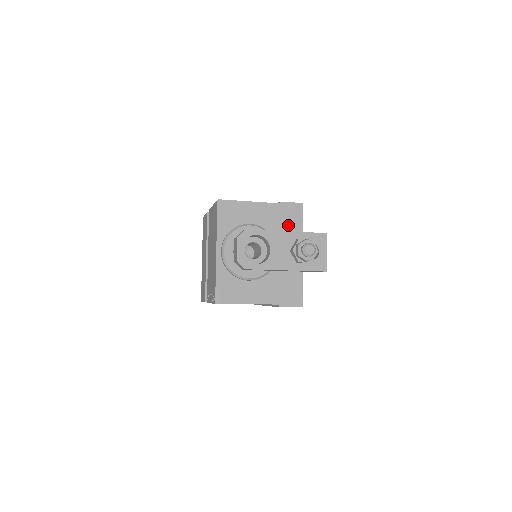
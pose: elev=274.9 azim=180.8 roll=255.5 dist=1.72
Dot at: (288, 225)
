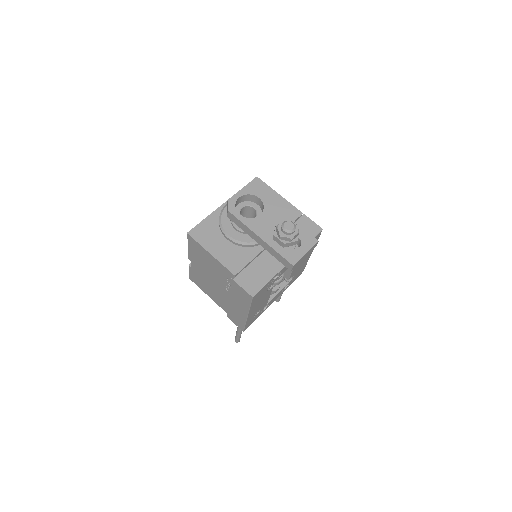
Dot at: occluded
